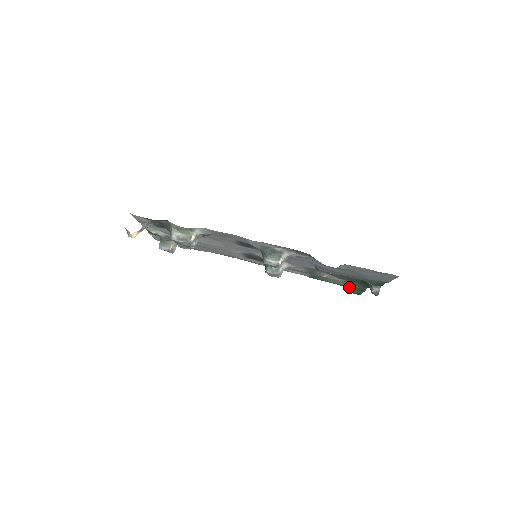
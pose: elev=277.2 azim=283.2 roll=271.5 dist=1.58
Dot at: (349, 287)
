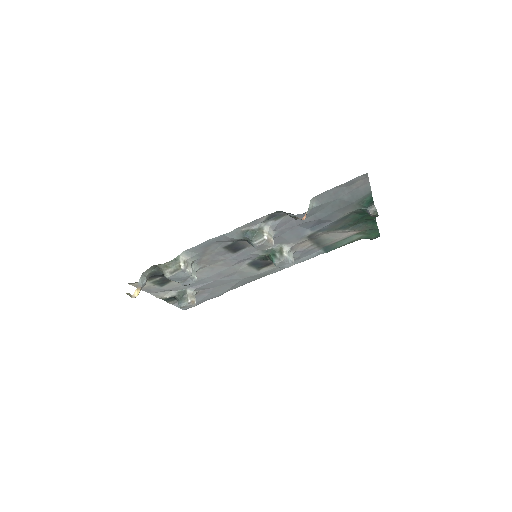
Dot at: (365, 236)
